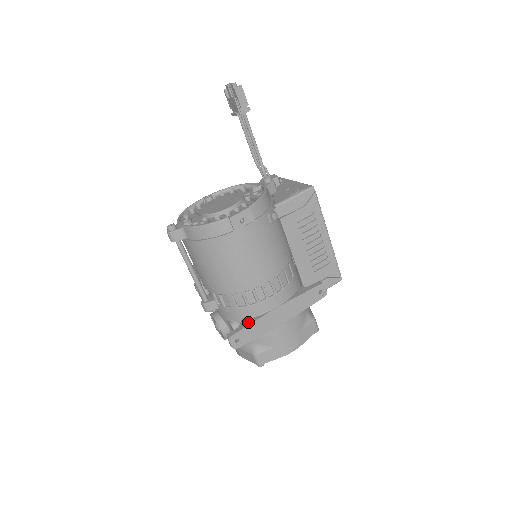
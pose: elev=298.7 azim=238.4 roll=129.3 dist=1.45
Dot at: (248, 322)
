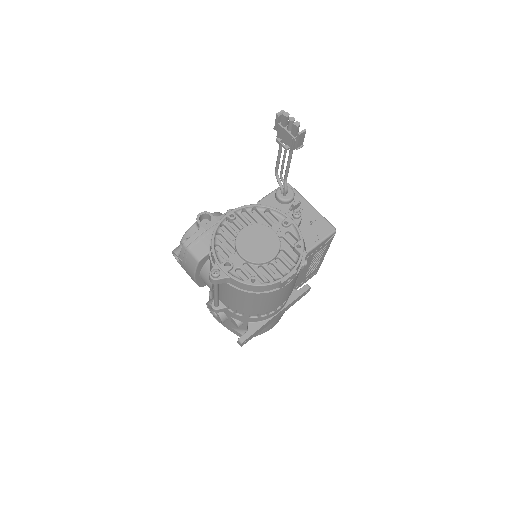
Dot at: (256, 327)
